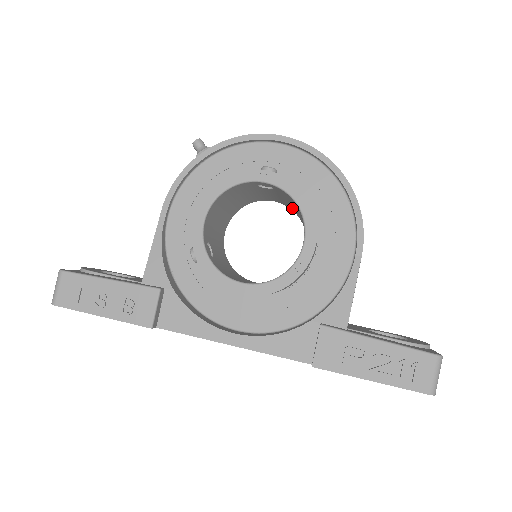
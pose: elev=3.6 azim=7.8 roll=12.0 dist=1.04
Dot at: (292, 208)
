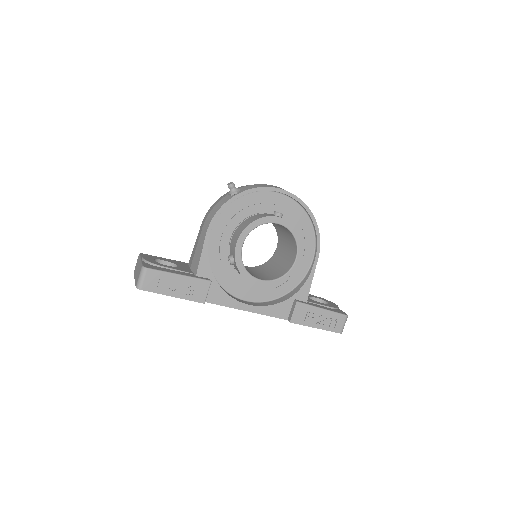
Dot at: (275, 225)
